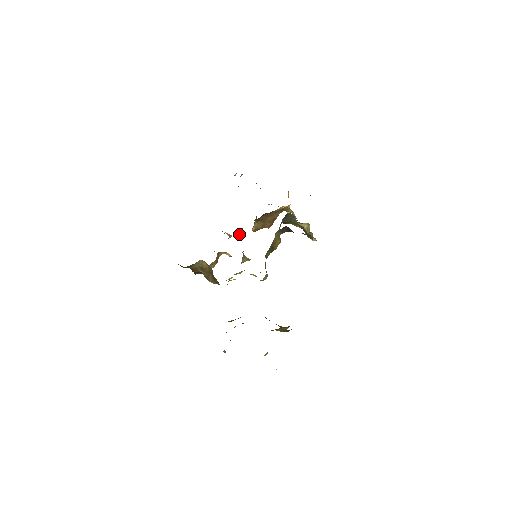
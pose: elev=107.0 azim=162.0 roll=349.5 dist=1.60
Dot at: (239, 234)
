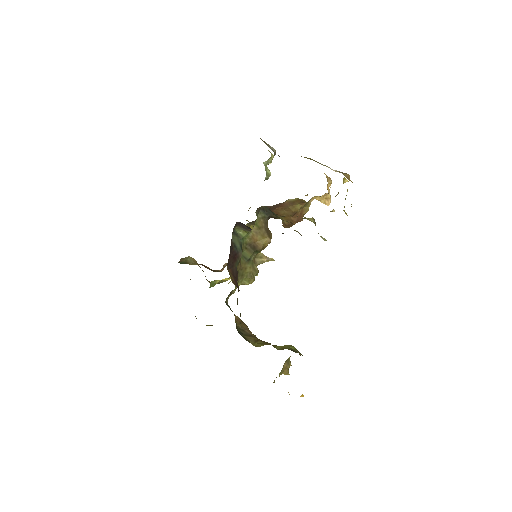
Dot at: occluded
